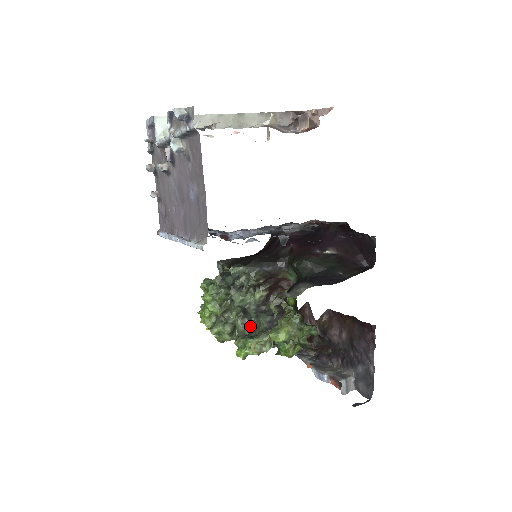
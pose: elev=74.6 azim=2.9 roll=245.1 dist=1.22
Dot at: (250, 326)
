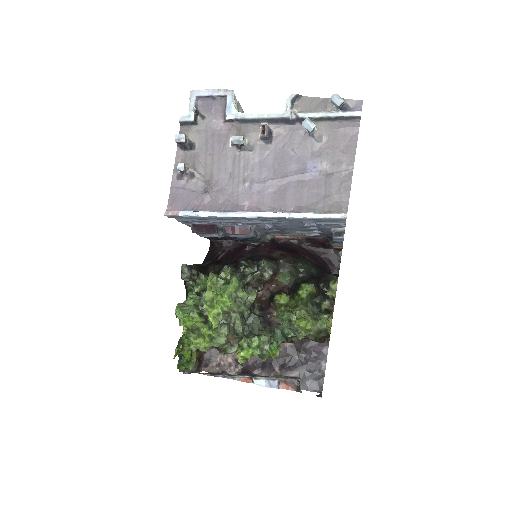
Dot at: (248, 326)
